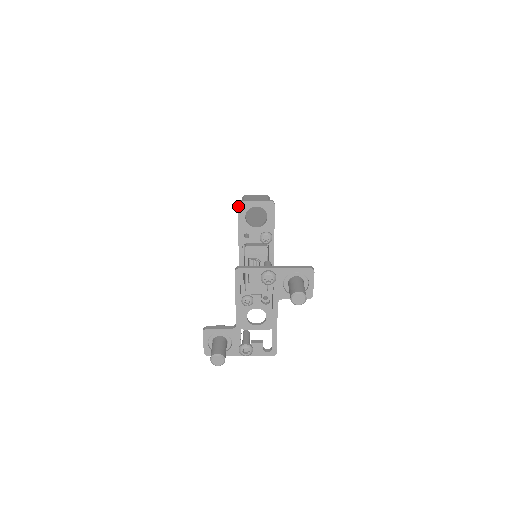
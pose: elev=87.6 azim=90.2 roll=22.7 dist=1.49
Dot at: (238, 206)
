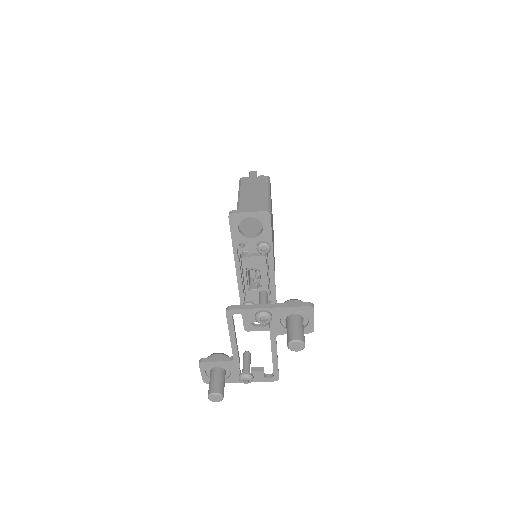
Dot at: (229, 218)
